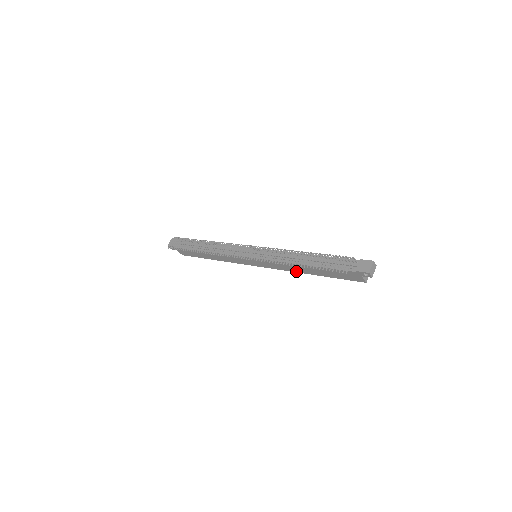
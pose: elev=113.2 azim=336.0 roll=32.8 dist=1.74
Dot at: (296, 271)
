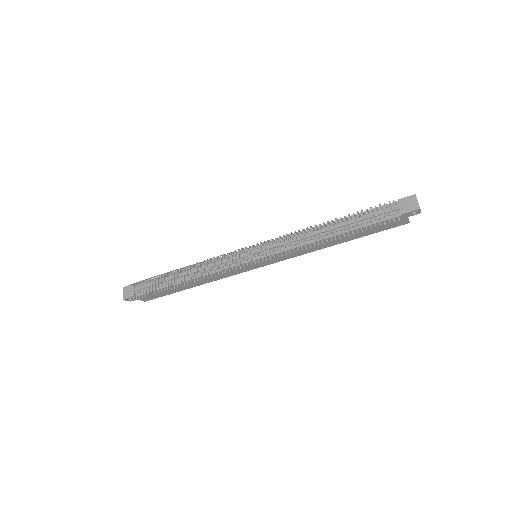
Dot at: (316, 249)
